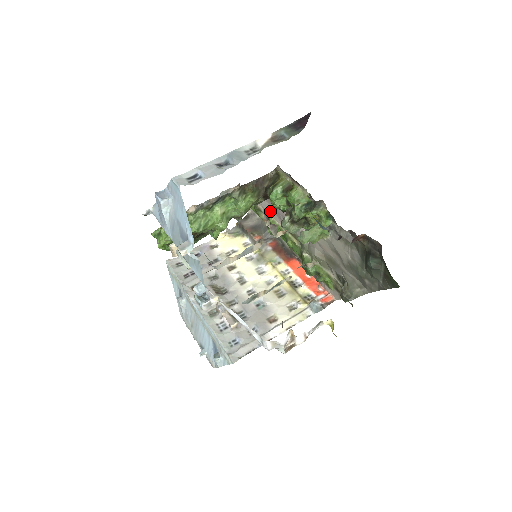
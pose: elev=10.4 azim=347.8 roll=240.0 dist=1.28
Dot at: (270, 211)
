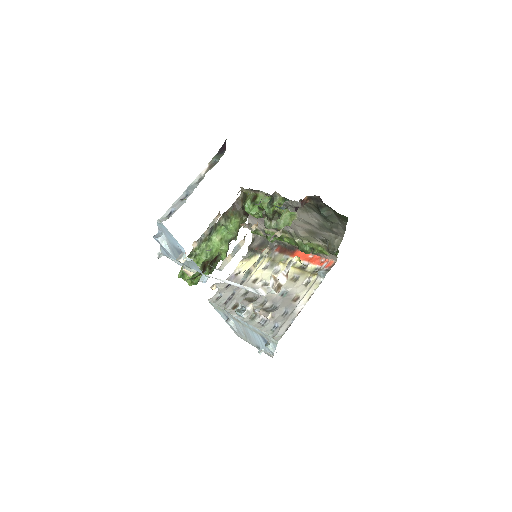
Dot at: (262, 225)
